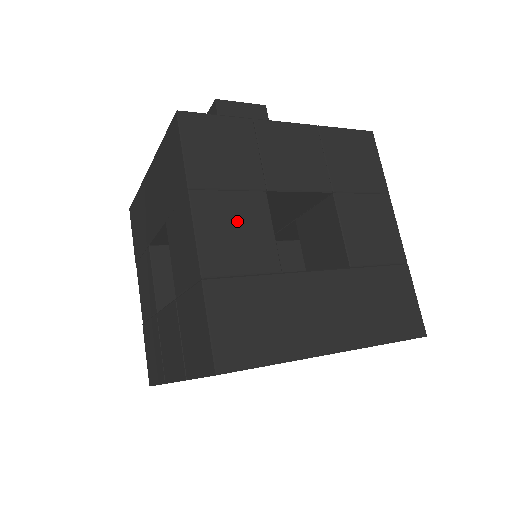
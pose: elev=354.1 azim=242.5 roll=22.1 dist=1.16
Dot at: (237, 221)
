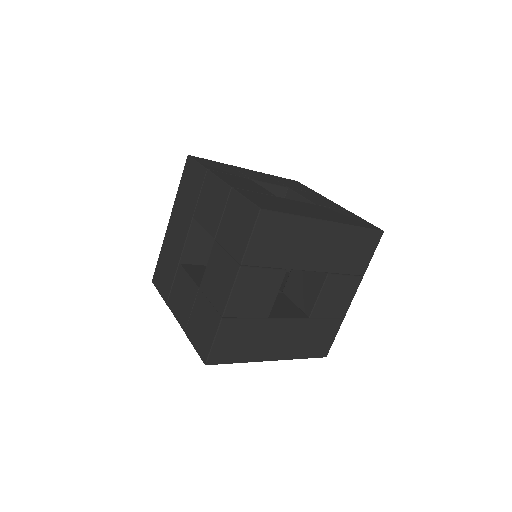
Dot at: (240, 181)
